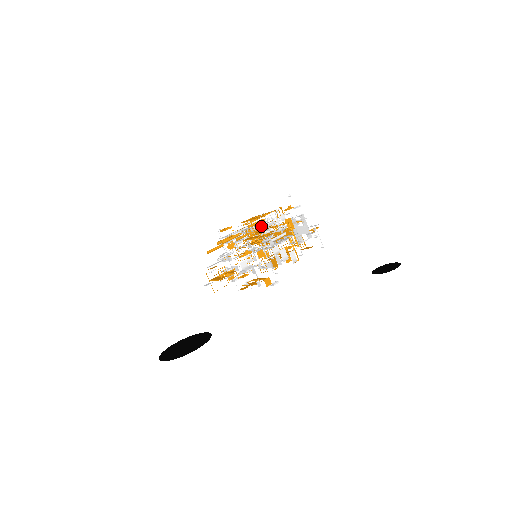
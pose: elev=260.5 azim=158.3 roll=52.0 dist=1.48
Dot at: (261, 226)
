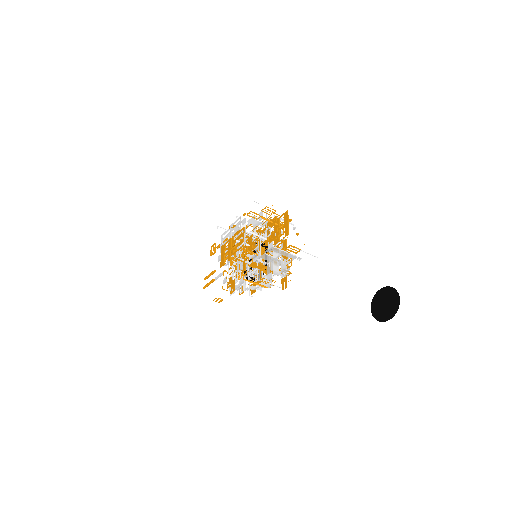
Dot at: (235, 260)
